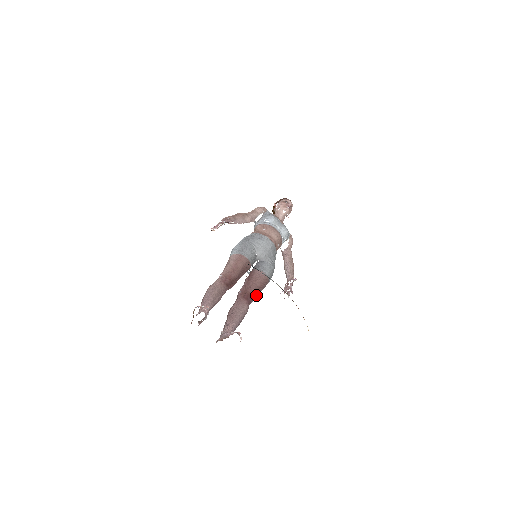
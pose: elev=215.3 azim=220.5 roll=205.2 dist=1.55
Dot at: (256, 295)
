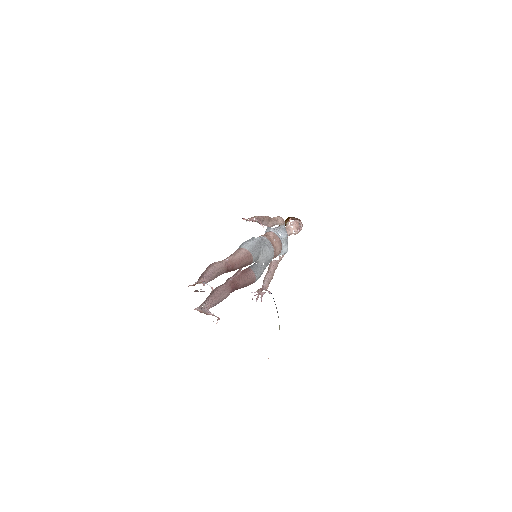
Dot at: (239, 288)
